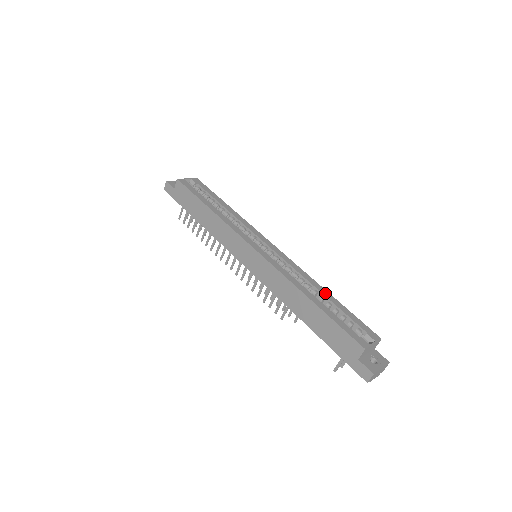
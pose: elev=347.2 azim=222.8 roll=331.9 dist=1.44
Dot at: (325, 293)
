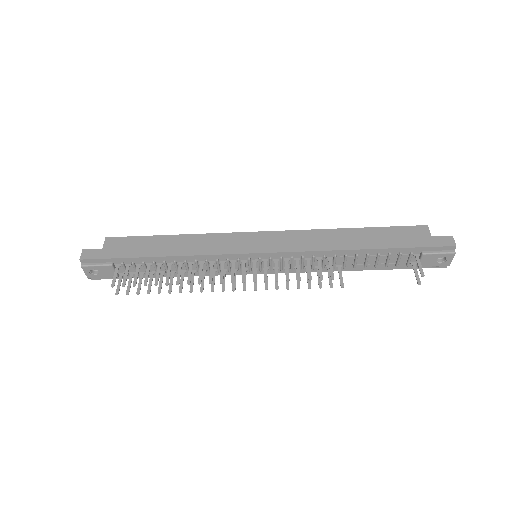
Dot at: occluded
